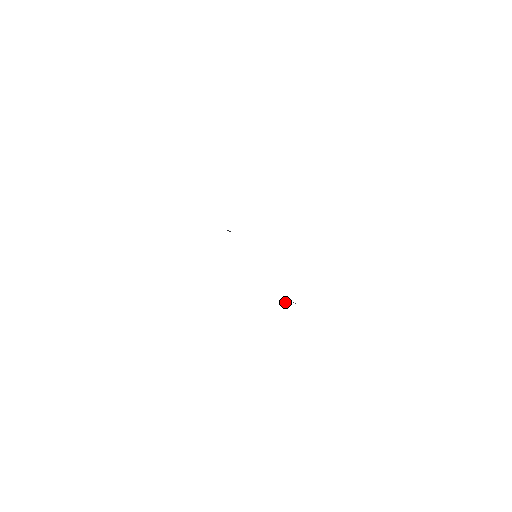
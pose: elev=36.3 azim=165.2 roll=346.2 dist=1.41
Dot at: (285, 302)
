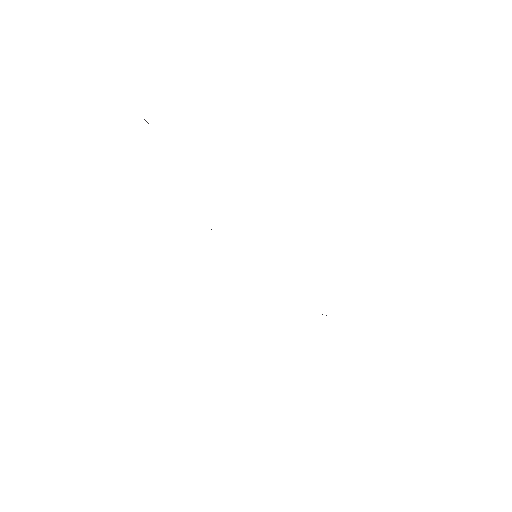
Dot at: occluded
